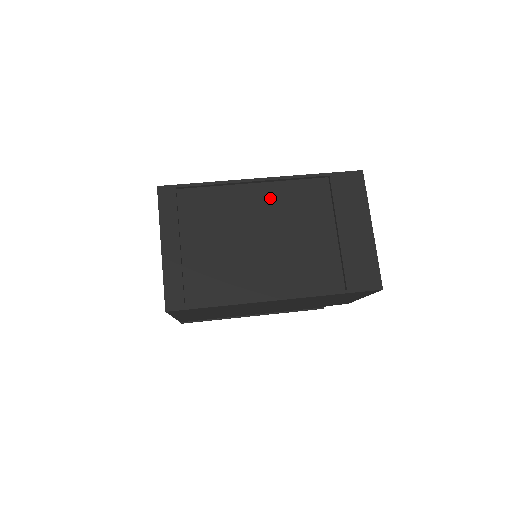
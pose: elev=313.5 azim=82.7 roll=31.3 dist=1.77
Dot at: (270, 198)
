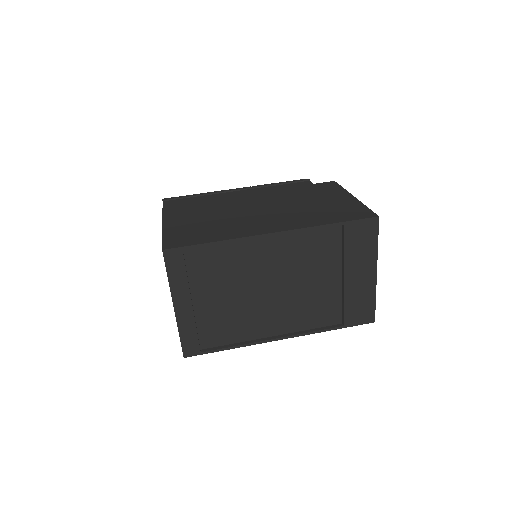
Dot at: (281, 249)
